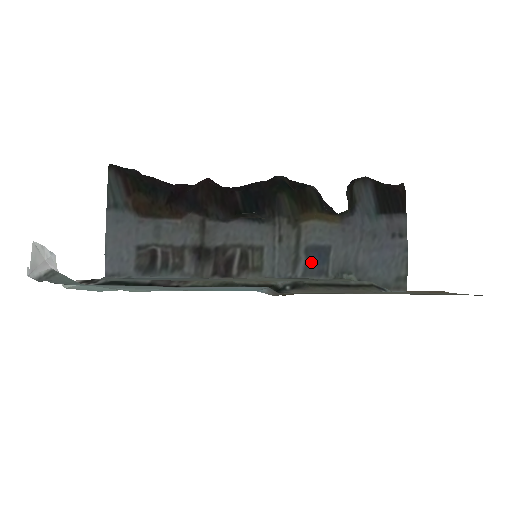
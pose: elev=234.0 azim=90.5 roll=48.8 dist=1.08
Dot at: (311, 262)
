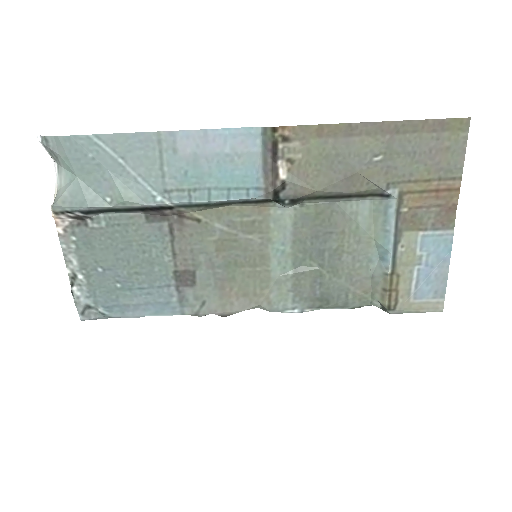
Dot at: occluded
